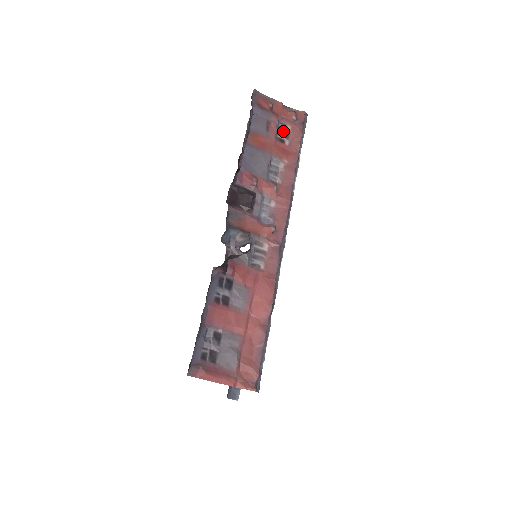
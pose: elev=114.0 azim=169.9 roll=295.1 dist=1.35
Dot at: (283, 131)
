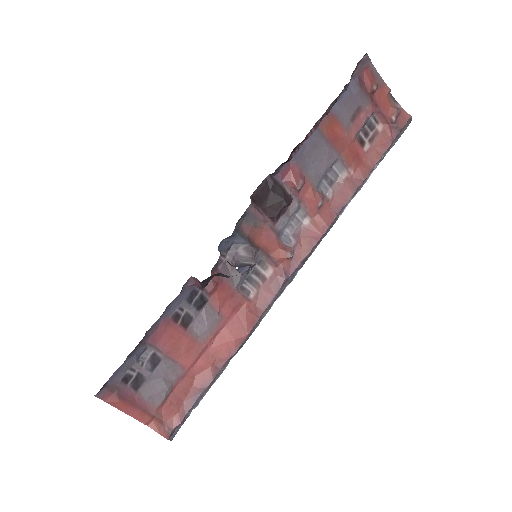
Dot at: (370, 129)
